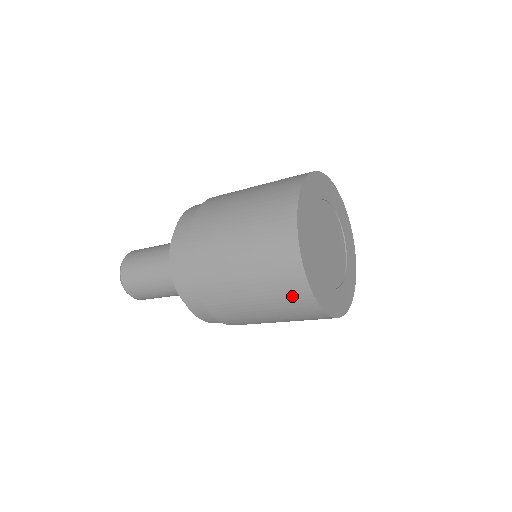
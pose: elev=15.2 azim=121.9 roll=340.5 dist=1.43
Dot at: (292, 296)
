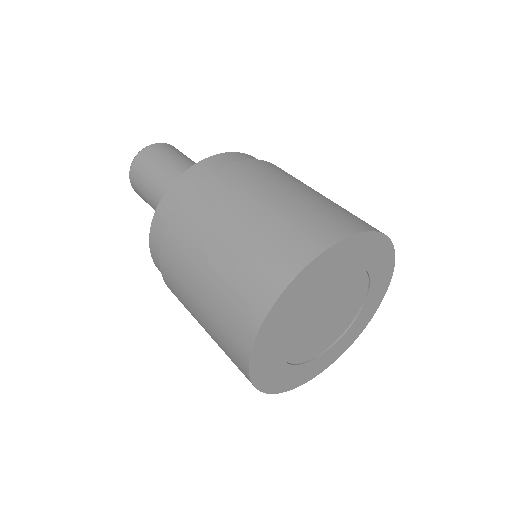
Dot at: occluded
